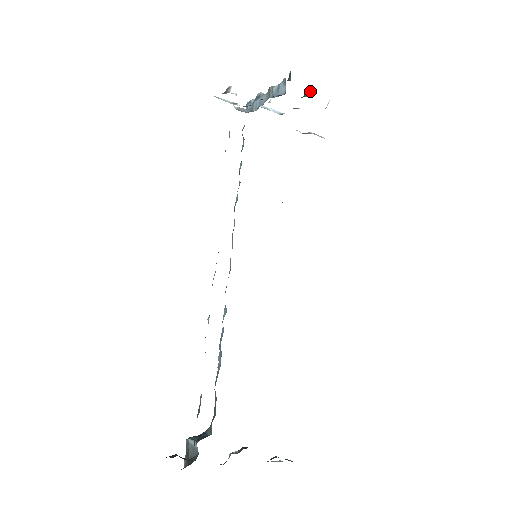
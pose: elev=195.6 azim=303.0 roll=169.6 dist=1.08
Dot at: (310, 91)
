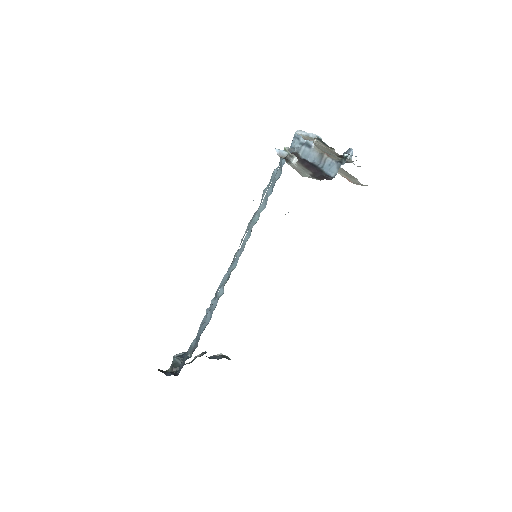
Dot at: (352, 154)
